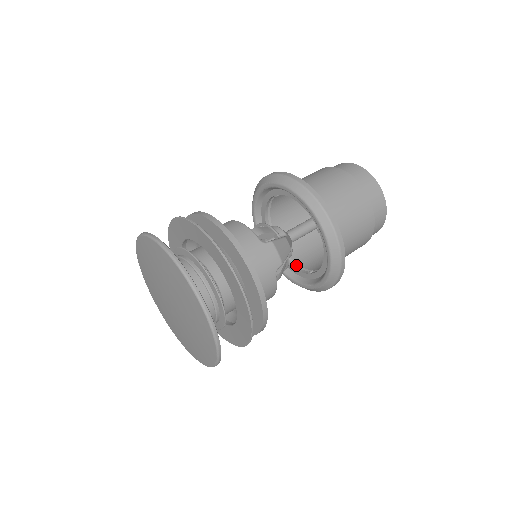
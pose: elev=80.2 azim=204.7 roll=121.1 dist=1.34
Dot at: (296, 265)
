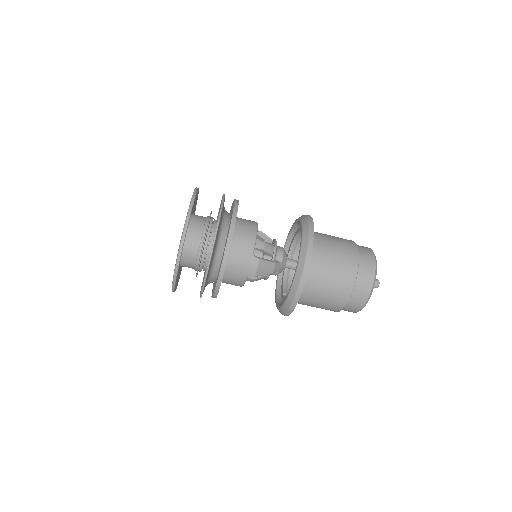
Dot at: (287, 281)
